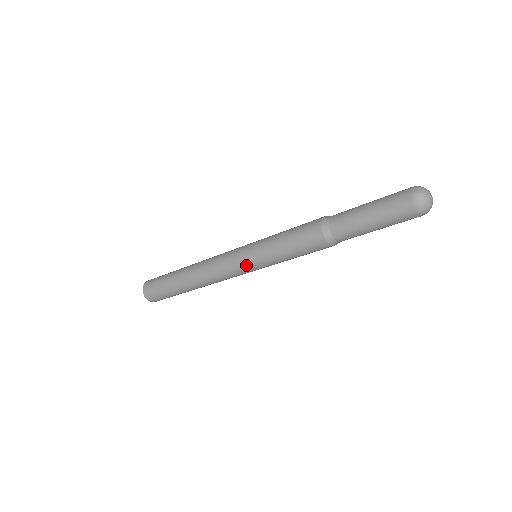
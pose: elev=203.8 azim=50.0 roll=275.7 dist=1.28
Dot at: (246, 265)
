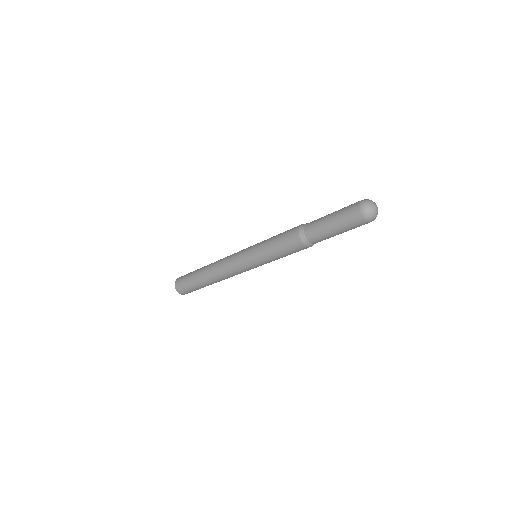
Dot at: (245, 255)
